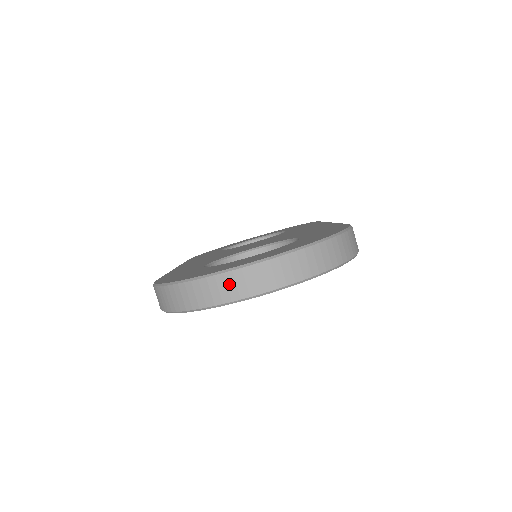
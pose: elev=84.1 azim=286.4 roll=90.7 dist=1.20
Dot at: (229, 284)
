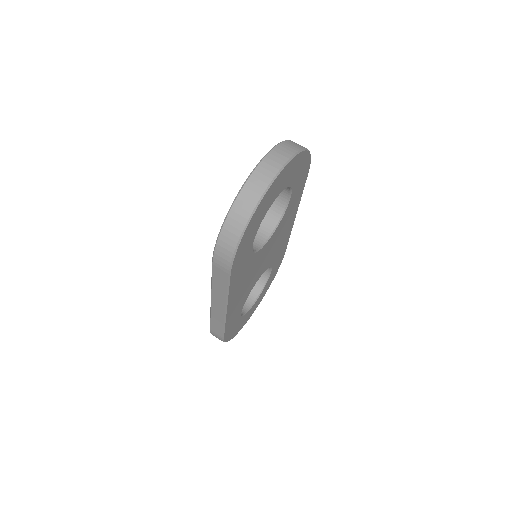
Dot at: (263, 172)
